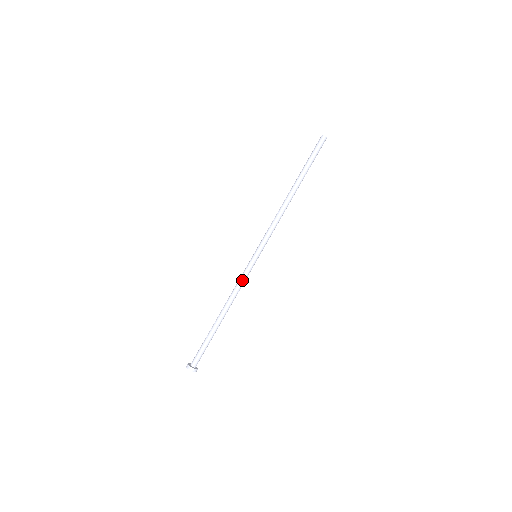
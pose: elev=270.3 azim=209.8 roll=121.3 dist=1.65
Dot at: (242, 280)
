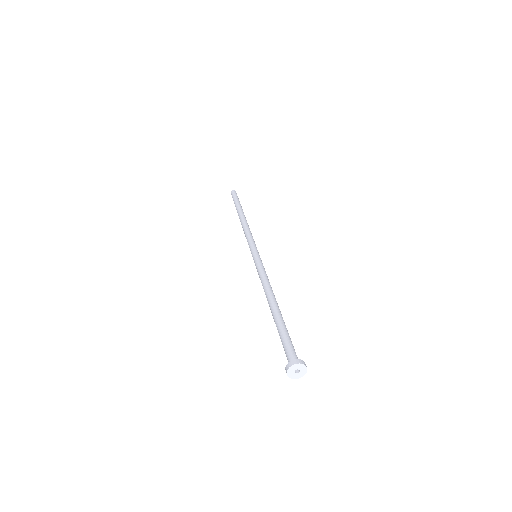
Dot at: (261, 271)
